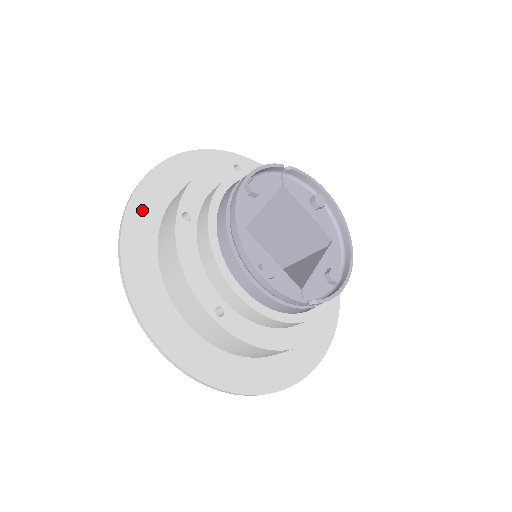
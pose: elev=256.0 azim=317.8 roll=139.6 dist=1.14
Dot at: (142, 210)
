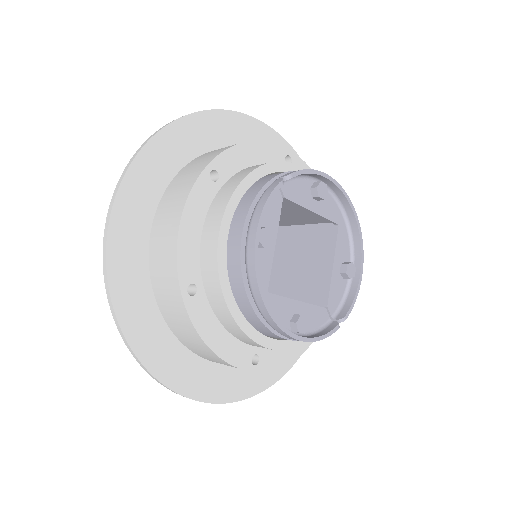
Dot at: (126, 284)
